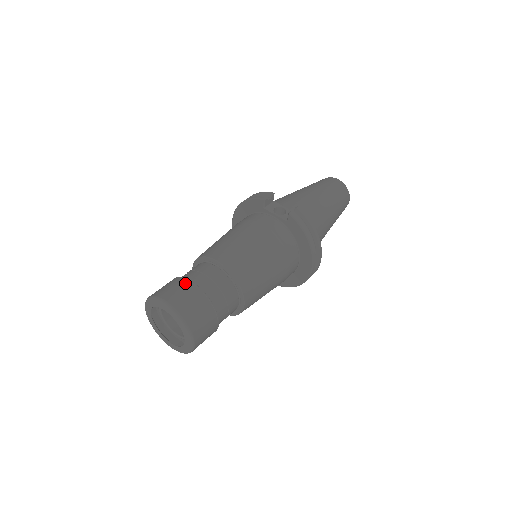
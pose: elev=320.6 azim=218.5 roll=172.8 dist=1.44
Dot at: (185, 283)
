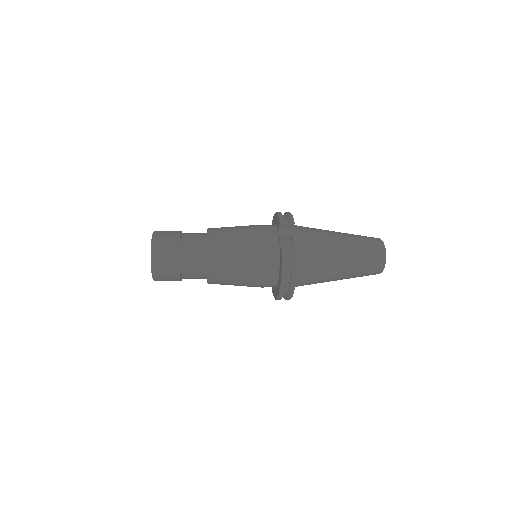
Dot at: (175, 239)
